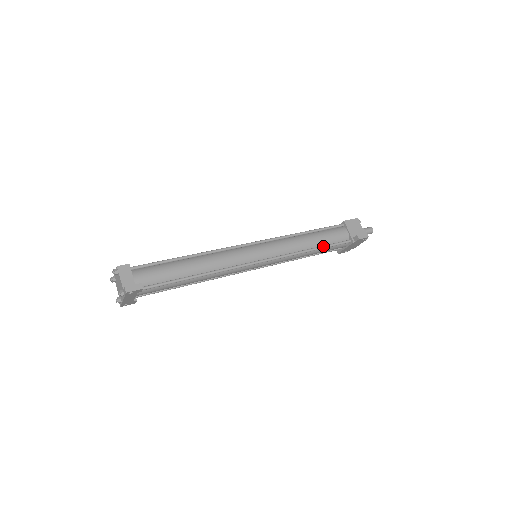
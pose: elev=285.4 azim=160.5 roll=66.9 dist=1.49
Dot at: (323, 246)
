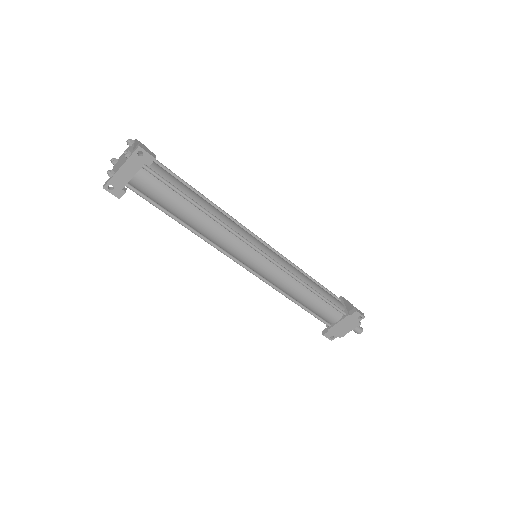
Dot at: (321, 294)
